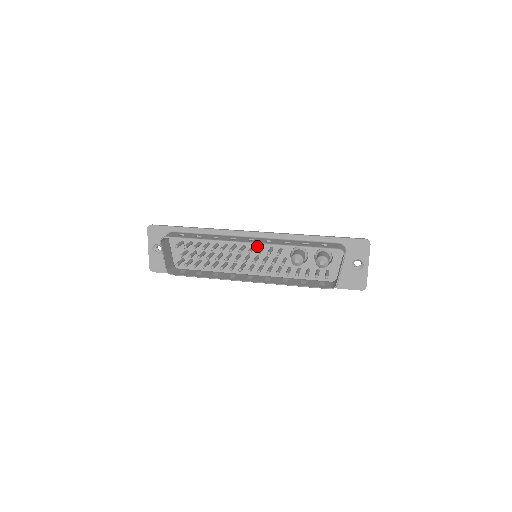
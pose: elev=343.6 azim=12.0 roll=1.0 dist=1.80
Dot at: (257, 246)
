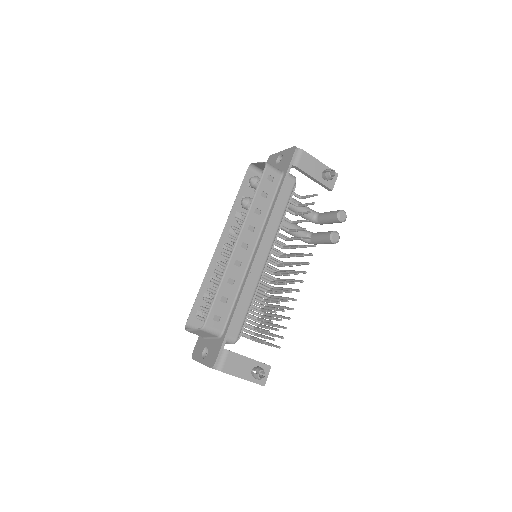
Dot at: occluded
